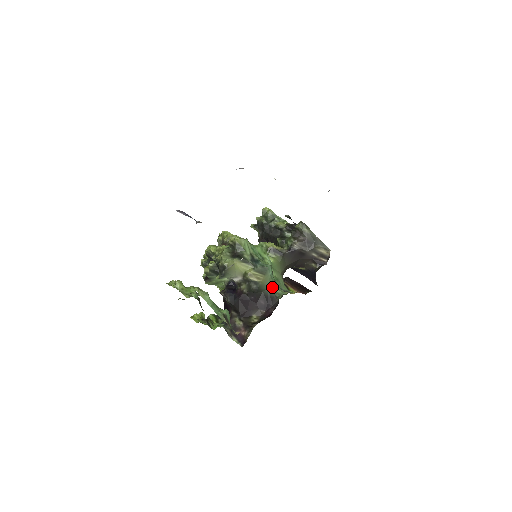
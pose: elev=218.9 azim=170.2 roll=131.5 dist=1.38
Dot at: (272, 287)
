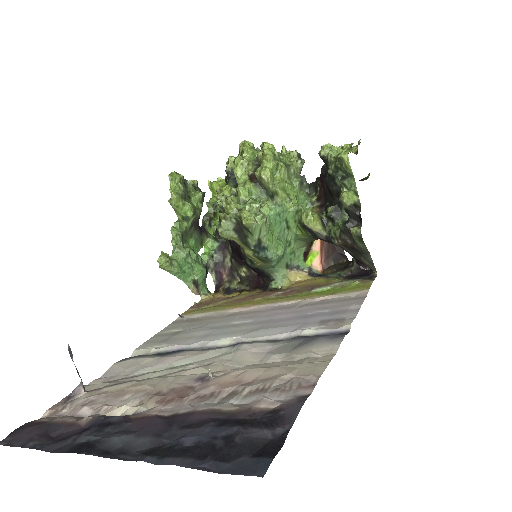
Dot at: (272, 269)
